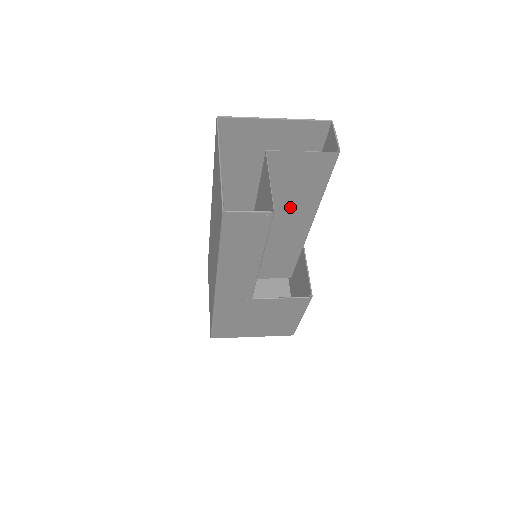
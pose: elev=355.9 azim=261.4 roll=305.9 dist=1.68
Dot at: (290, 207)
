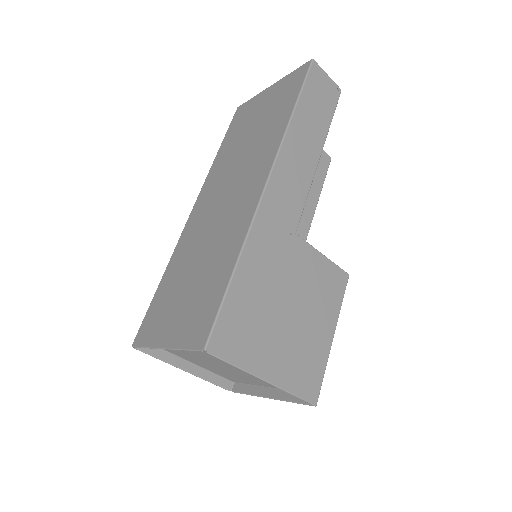
Dot at: occluded
